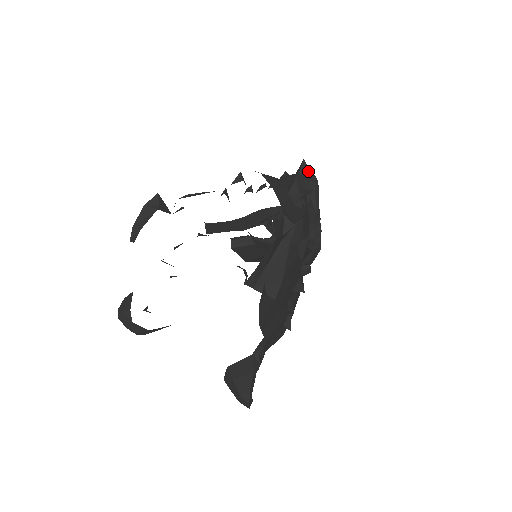
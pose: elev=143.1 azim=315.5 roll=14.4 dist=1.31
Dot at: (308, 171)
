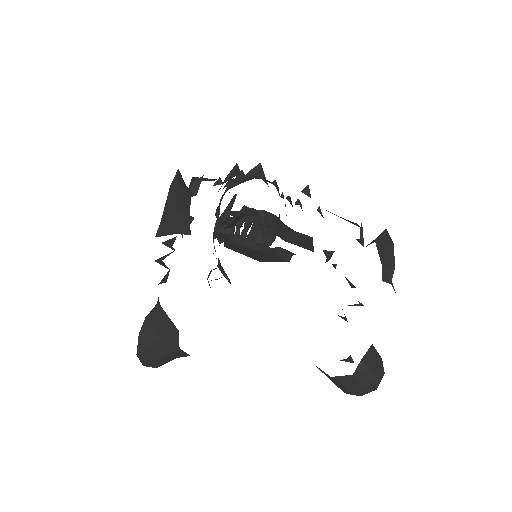
Dot at: (264, 175)
